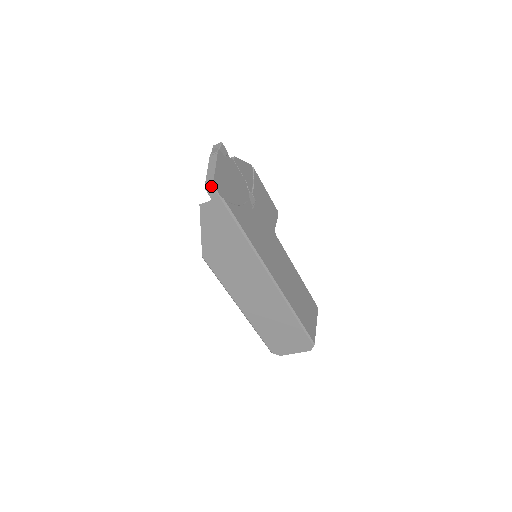
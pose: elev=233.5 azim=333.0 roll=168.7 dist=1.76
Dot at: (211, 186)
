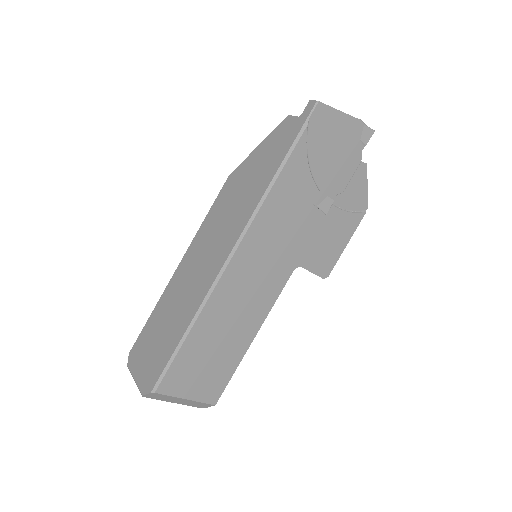
Dot at: (316, 101)
